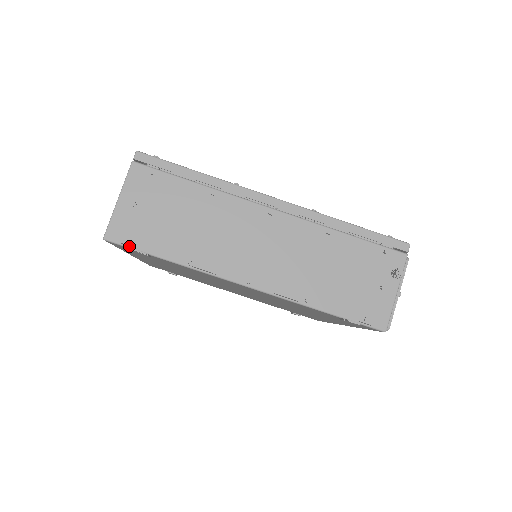
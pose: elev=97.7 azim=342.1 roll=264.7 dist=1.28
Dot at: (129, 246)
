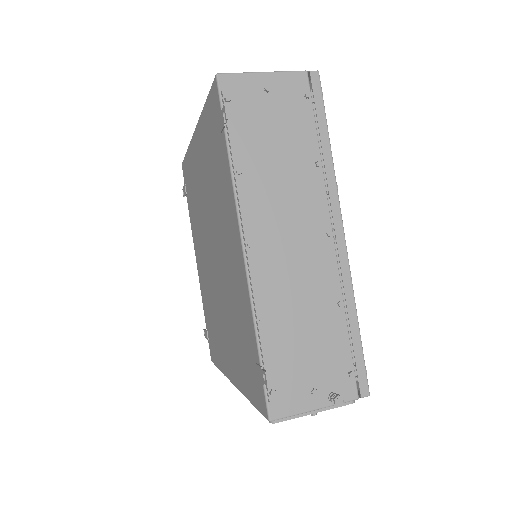
Dot at: (223, 103)
